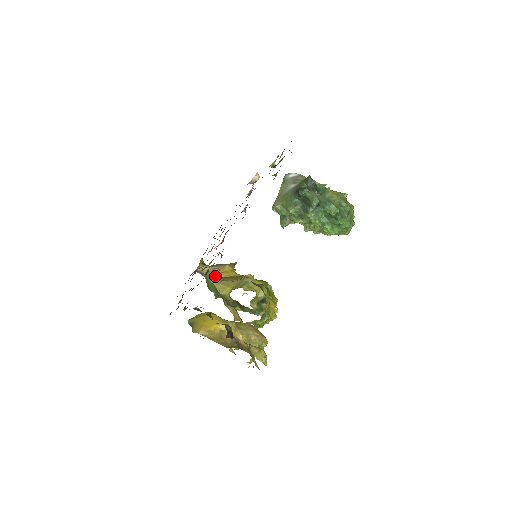
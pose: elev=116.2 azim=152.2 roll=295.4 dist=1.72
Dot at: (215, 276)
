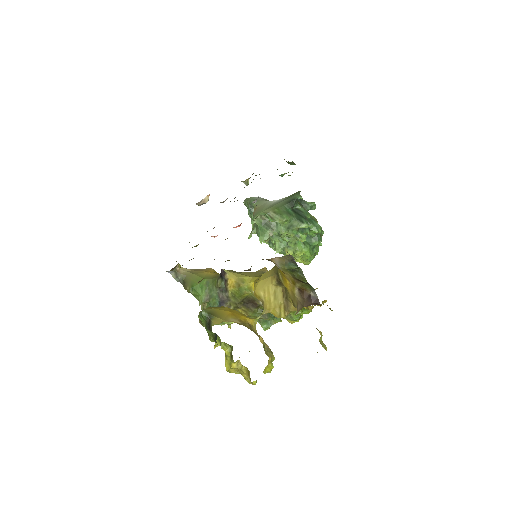
Dot at: (204, 274)
